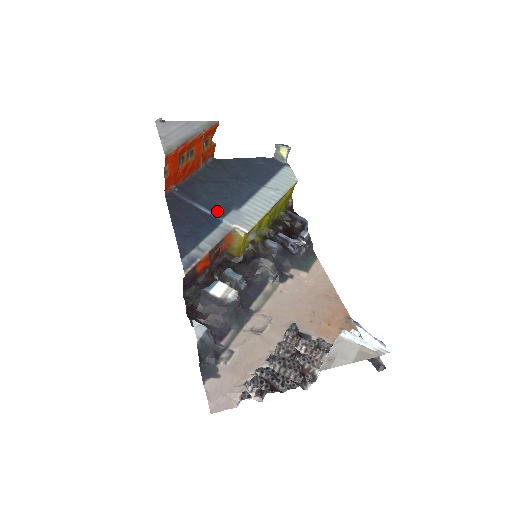
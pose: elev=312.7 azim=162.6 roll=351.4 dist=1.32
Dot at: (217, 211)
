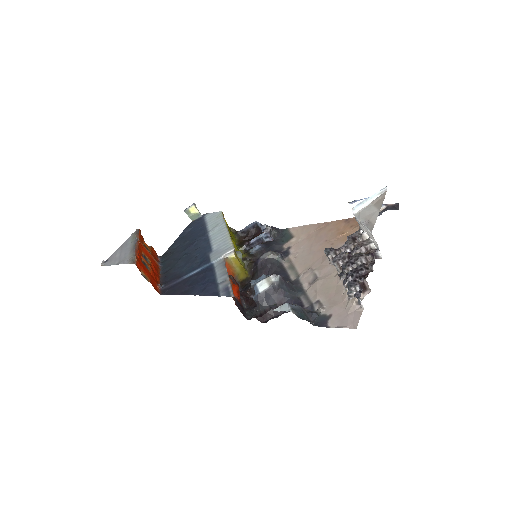
Dot at: (202, 264)
